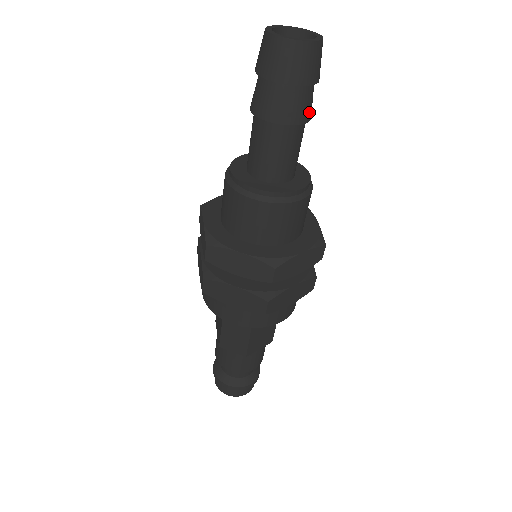
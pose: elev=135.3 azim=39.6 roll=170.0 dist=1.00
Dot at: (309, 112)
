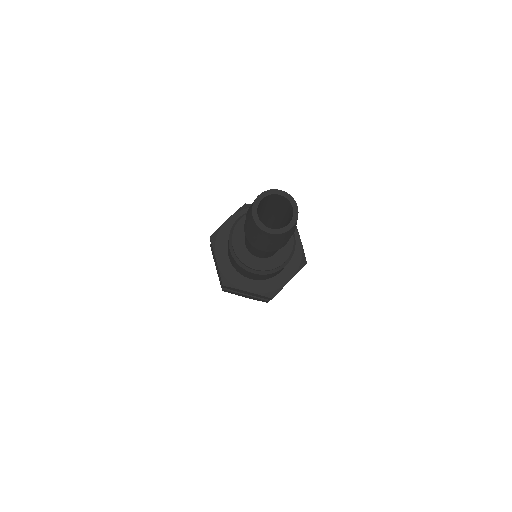
Dot at: (272, 249)
